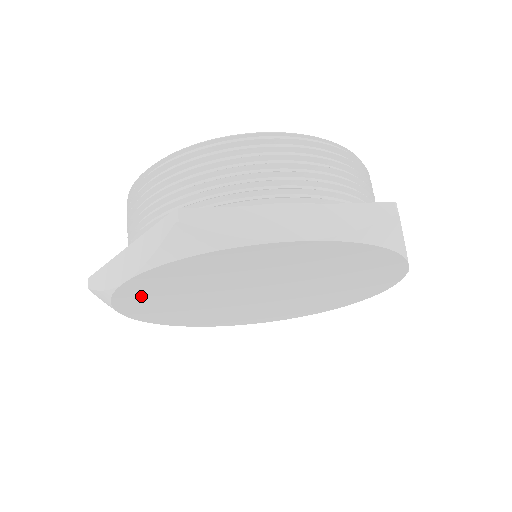
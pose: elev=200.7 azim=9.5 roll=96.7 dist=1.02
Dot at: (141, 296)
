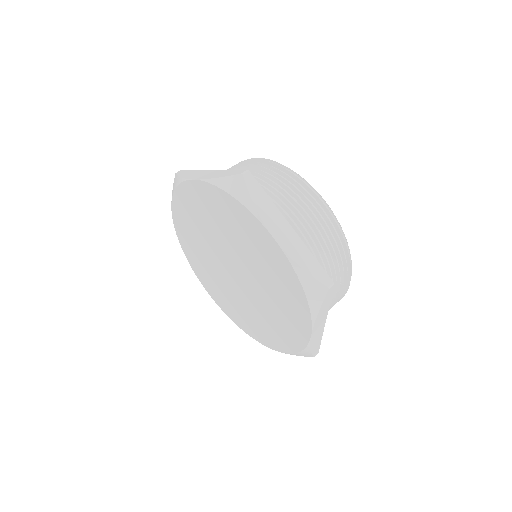
Dot at: (188, 245)
